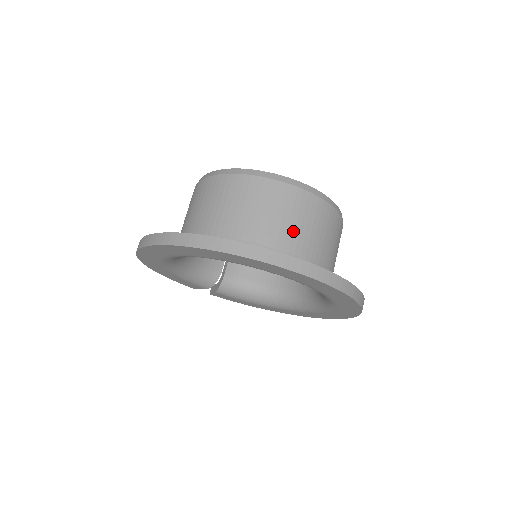
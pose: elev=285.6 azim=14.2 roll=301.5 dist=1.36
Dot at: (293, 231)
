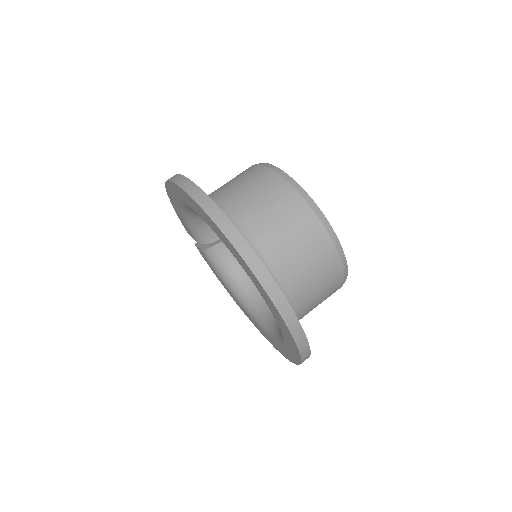
Dot at: (301, 272)
